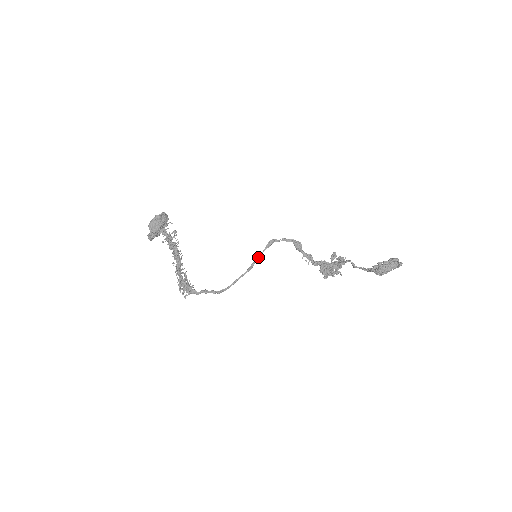
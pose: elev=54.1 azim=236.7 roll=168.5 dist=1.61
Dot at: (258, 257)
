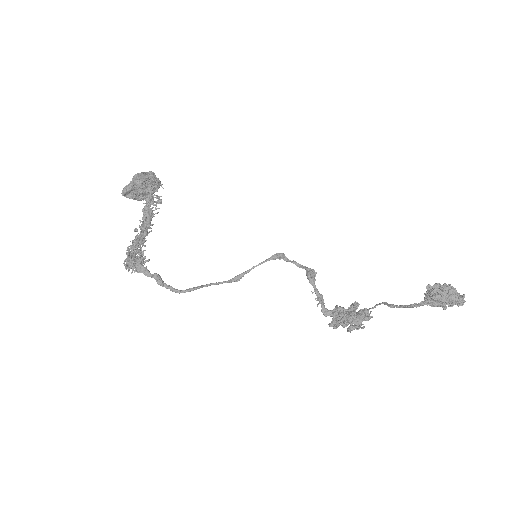
Dot at: (255, 266)
